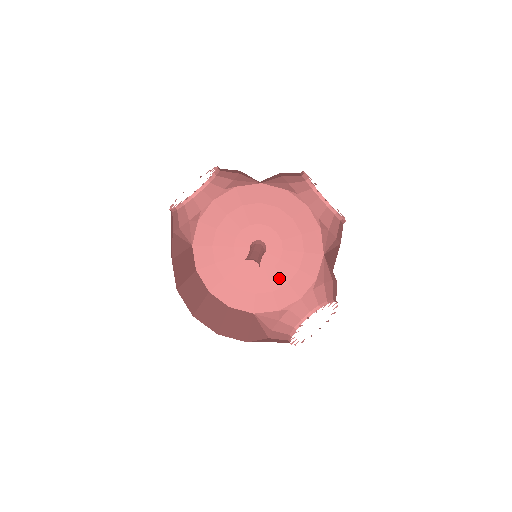
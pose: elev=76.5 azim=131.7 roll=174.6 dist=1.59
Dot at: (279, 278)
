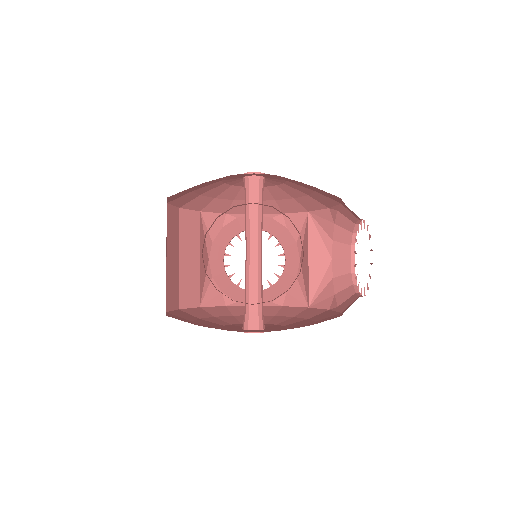
Dot at: occluded
